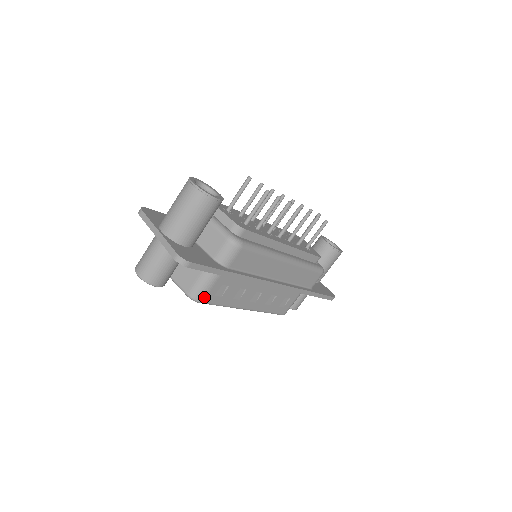
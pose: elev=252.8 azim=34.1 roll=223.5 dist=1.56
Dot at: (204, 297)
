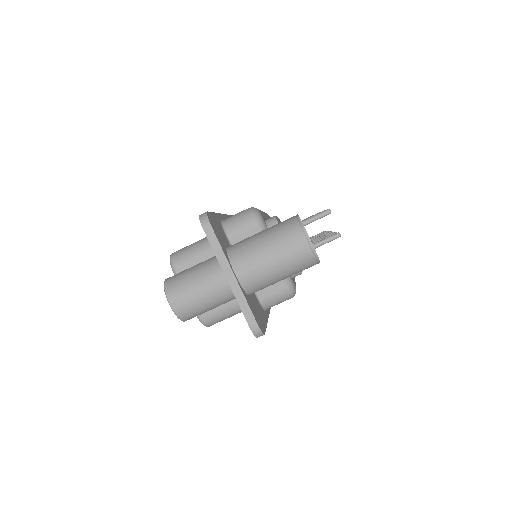
Dot at: occluded
